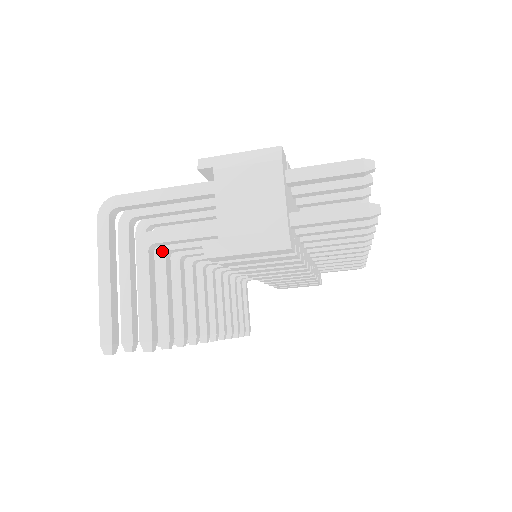
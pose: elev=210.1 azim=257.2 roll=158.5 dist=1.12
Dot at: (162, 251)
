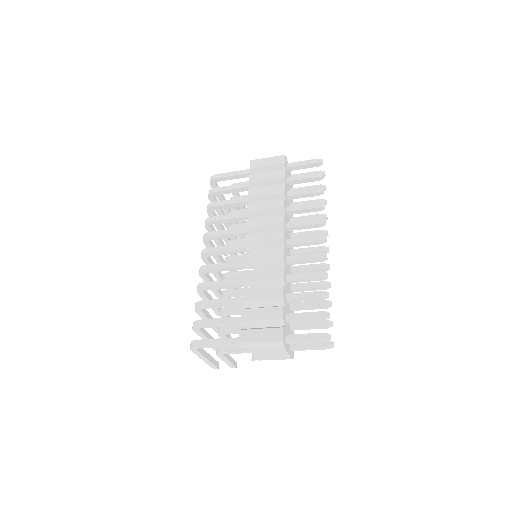
Dot at: (222, 335)
